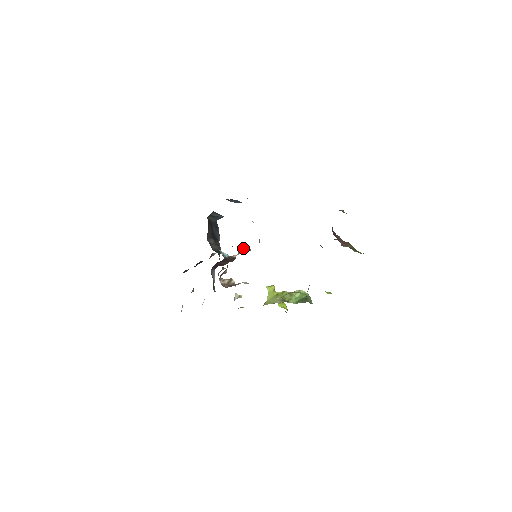
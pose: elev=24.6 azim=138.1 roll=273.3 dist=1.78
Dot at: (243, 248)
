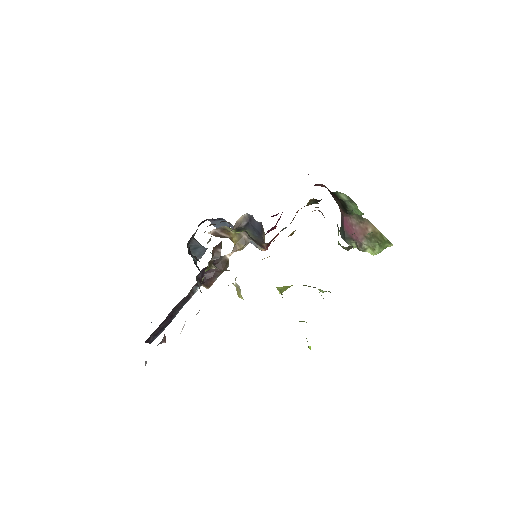
Dot at: (239, 237)
